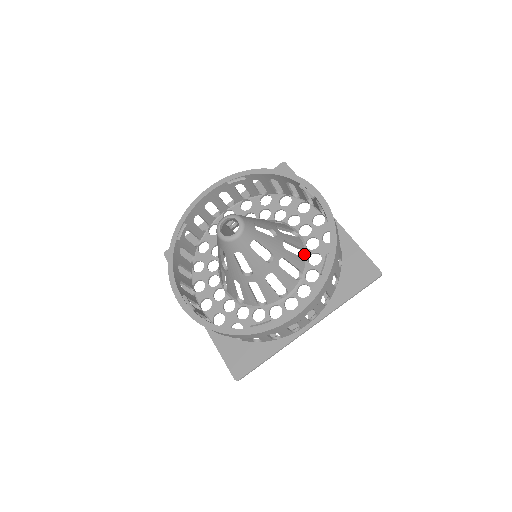
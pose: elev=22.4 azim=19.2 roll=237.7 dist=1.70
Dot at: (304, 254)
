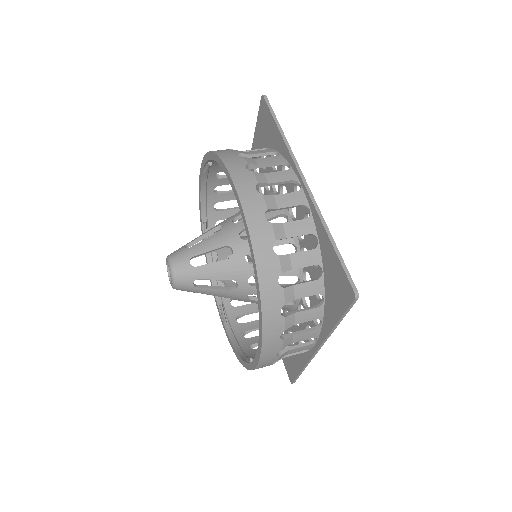
Dot at: (296, 248)
